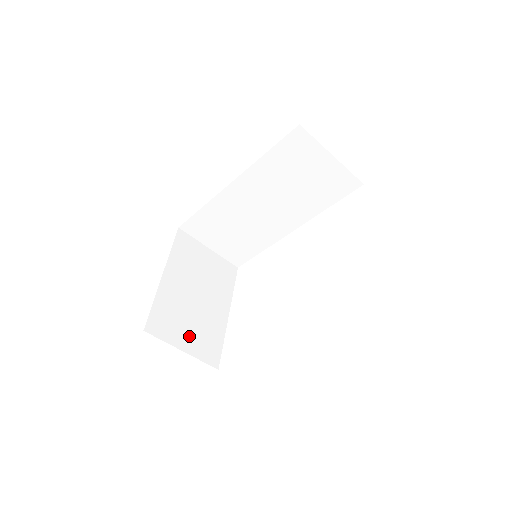
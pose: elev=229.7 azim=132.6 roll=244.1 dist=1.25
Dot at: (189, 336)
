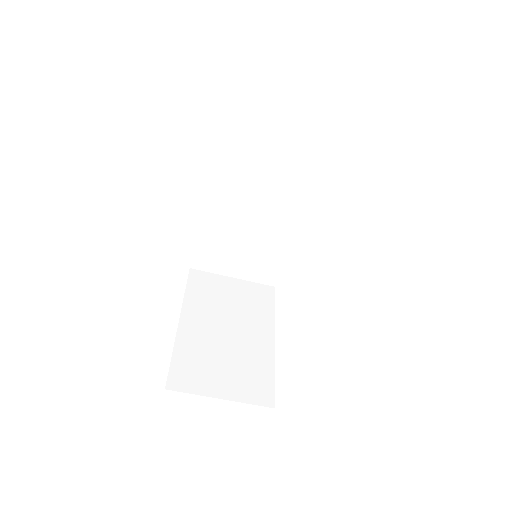
Dot at: (226, 379)
